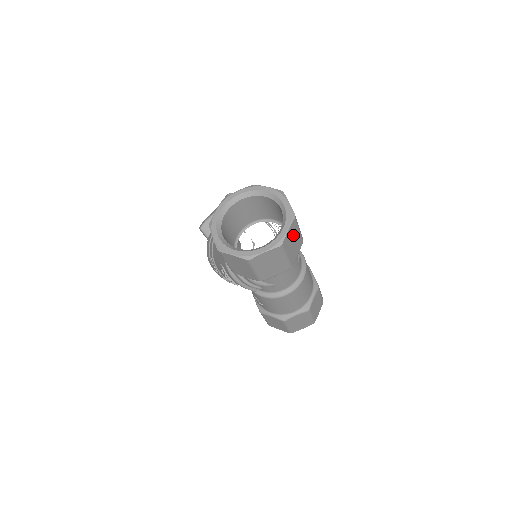
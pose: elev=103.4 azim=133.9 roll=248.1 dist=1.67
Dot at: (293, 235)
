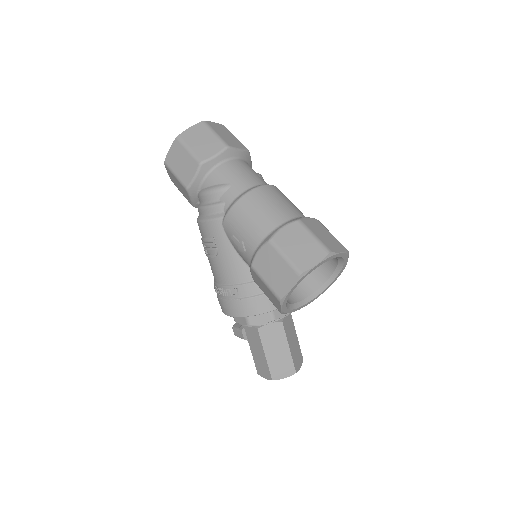
Dot at: (224, 132)
